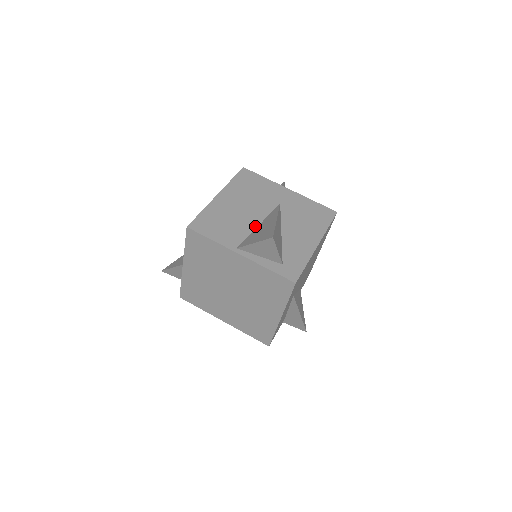
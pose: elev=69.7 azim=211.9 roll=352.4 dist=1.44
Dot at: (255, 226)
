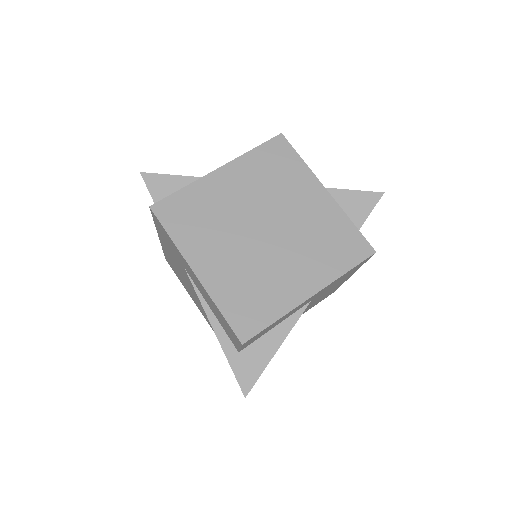
Dot at: occluded
